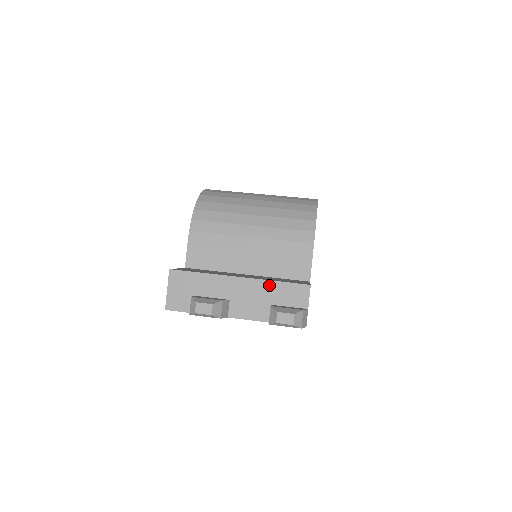
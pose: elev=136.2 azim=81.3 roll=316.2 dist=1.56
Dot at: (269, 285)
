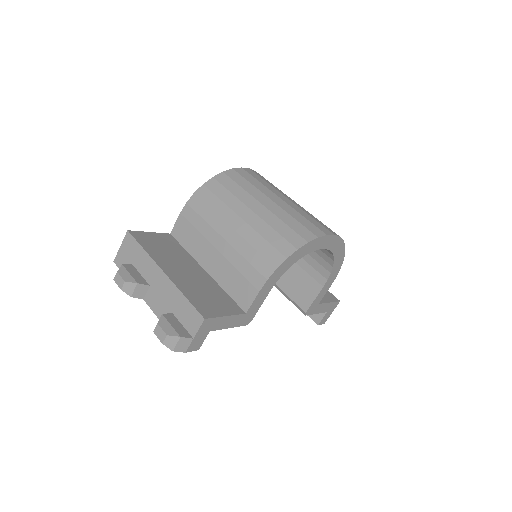
Dot at: (178, 294)
